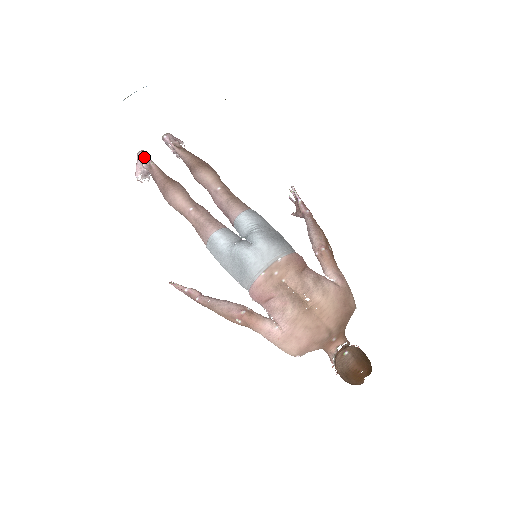
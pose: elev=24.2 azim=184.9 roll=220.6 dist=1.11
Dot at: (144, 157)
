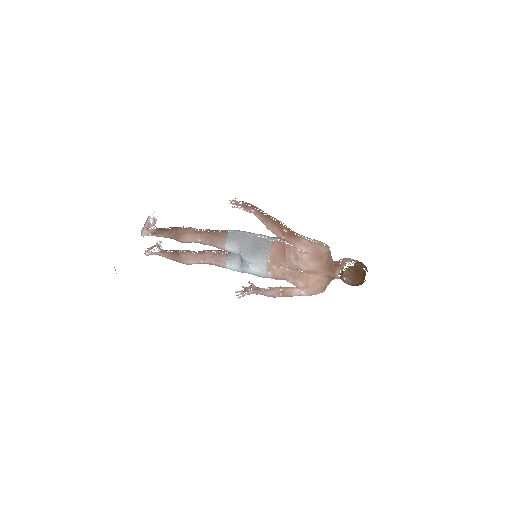
Dot at: (150, 254)
